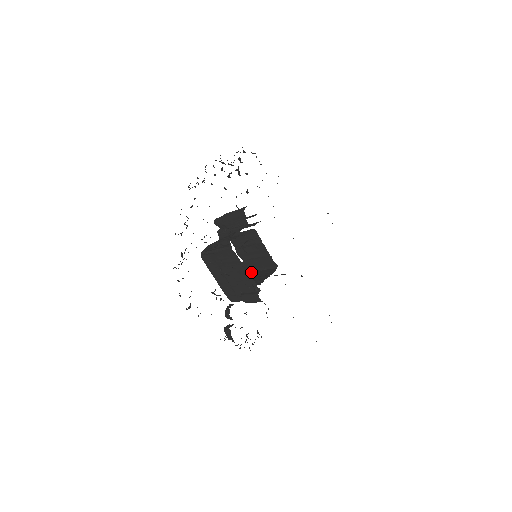
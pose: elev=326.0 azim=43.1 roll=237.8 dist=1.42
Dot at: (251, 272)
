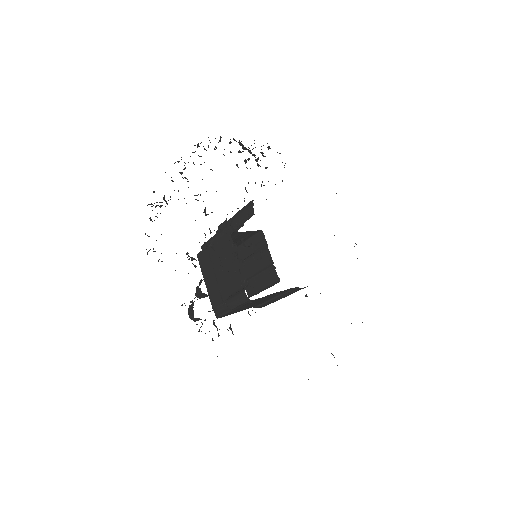
Dot at: (251, 296)
